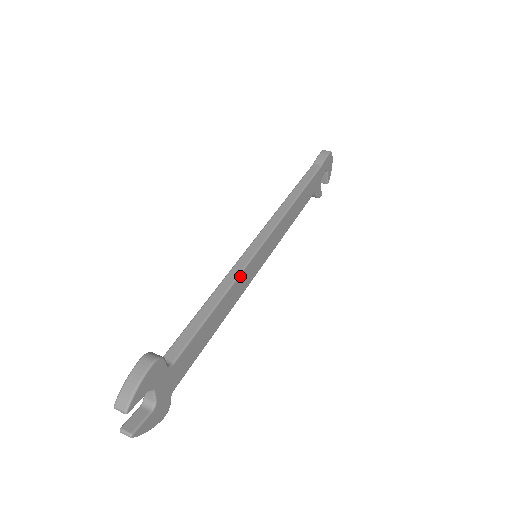
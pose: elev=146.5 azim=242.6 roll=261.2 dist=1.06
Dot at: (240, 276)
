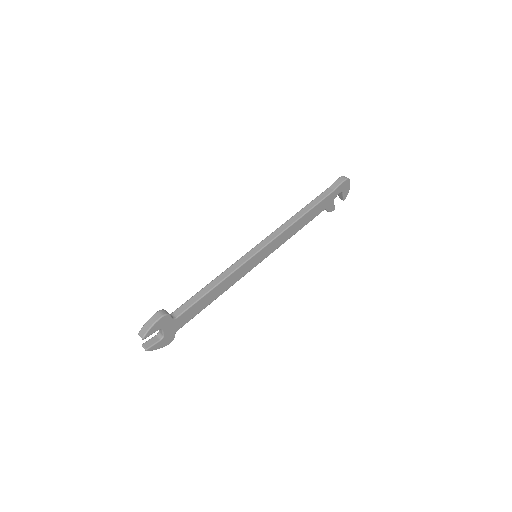
Dot at: (237, 270)
